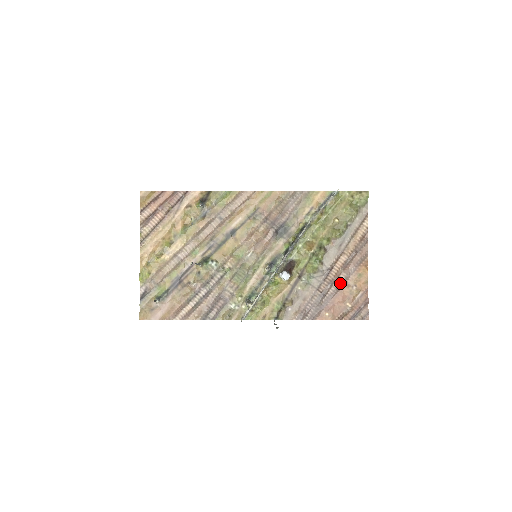
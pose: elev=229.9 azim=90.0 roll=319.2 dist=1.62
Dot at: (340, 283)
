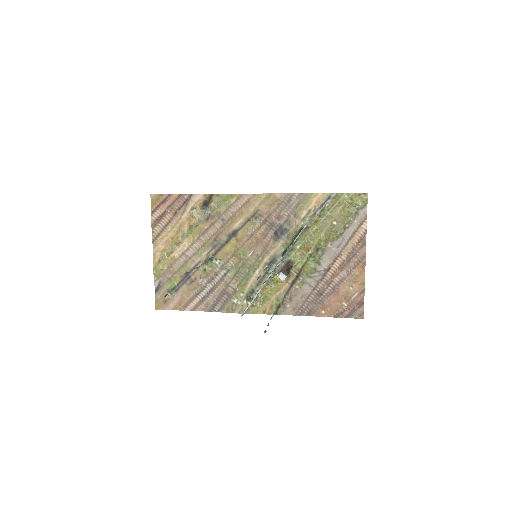
Dot at: (337, 283)
